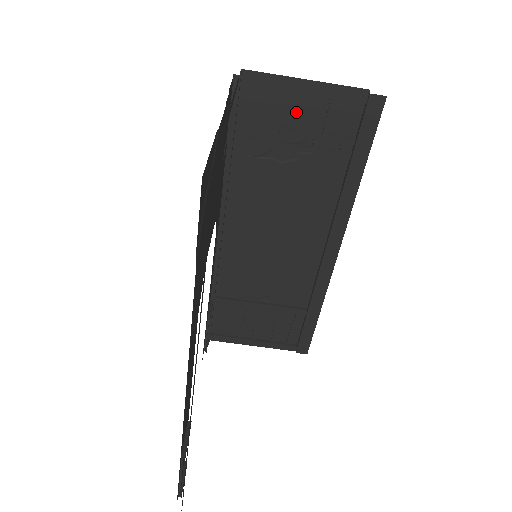
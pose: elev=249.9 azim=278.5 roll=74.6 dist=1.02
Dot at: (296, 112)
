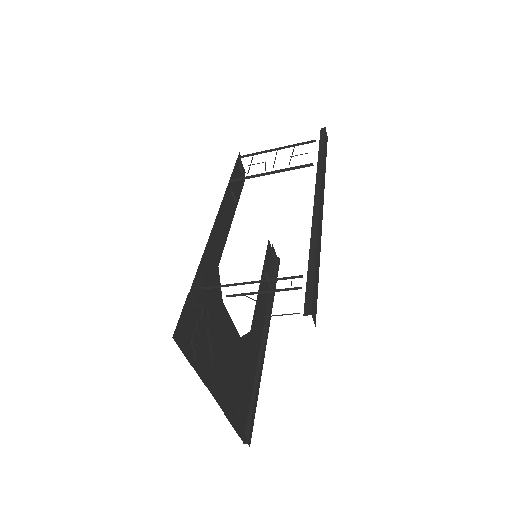
Dot at: occluded
